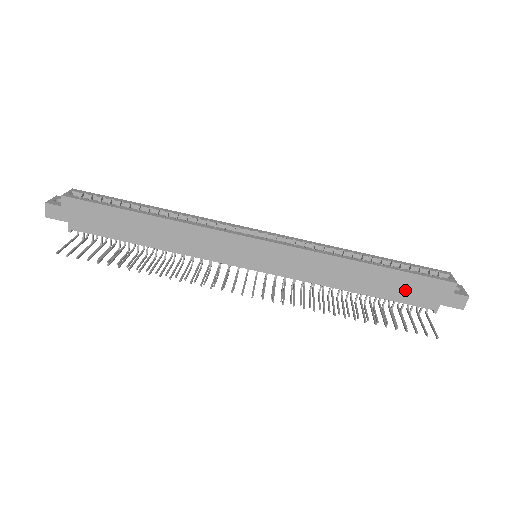
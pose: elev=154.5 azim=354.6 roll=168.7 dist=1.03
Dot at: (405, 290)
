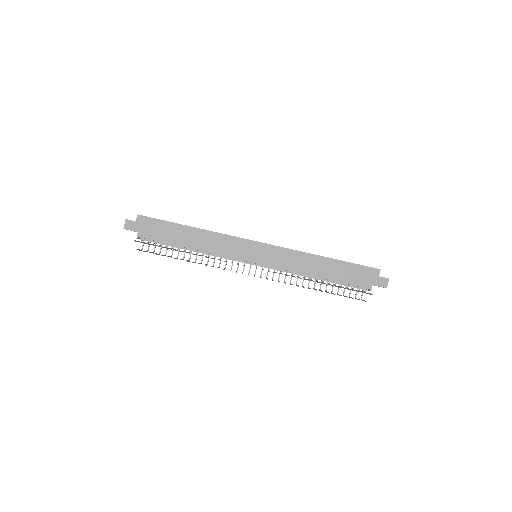
Dot at: (350, 275)
